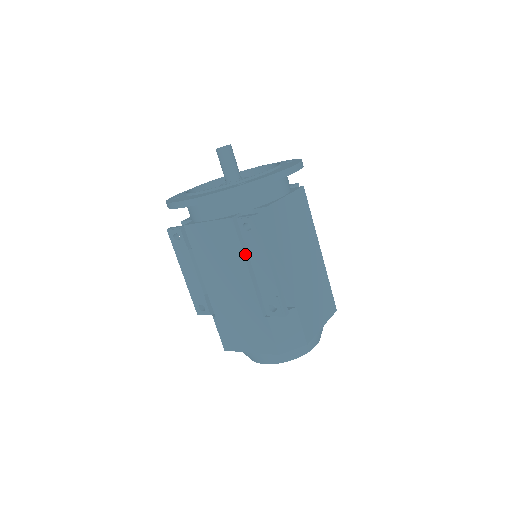
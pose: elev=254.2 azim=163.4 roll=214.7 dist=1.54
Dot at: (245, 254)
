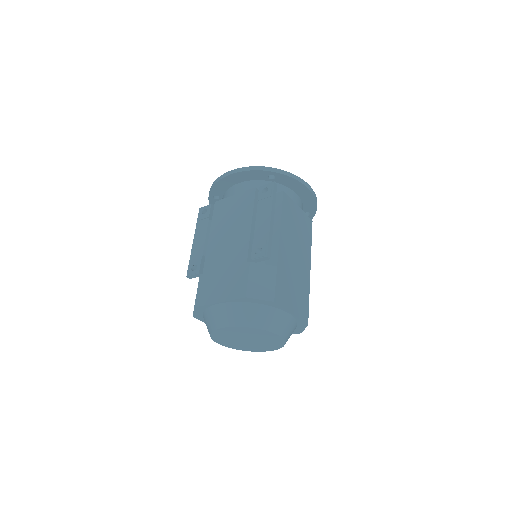
Dot at: (254, 214)
